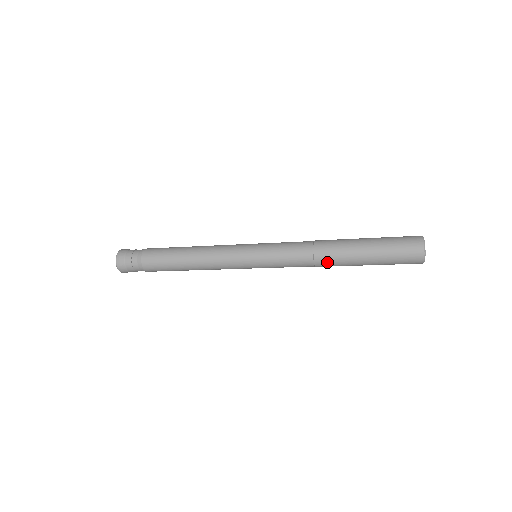
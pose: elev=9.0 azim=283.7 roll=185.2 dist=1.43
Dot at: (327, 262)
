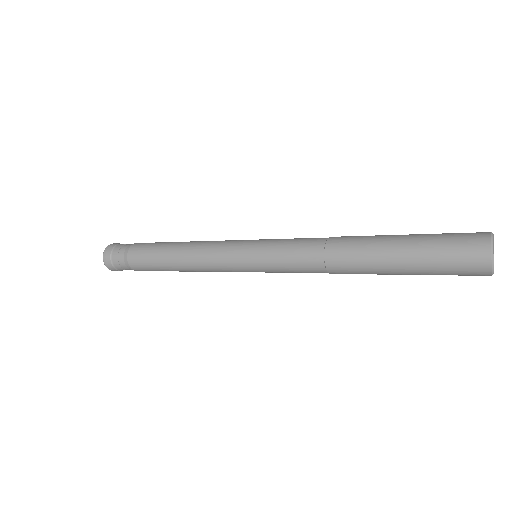
Dot at: (342, 260)
